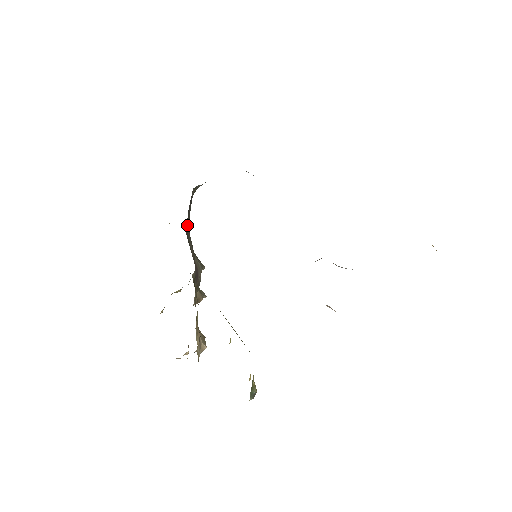
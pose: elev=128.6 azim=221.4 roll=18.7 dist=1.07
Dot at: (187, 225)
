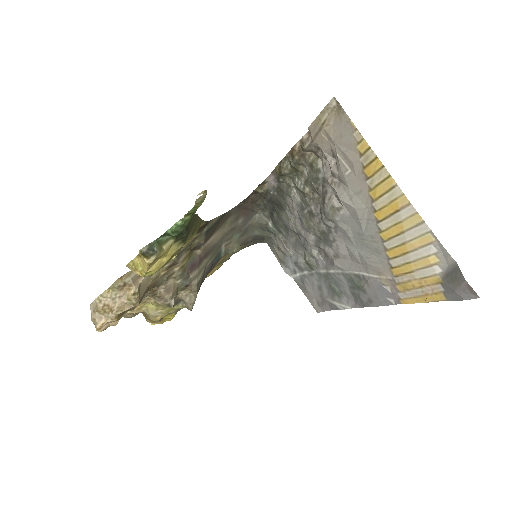
Dot at: (232, 220)
